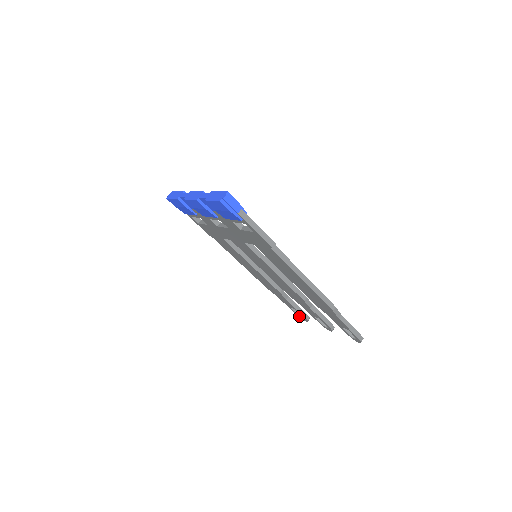
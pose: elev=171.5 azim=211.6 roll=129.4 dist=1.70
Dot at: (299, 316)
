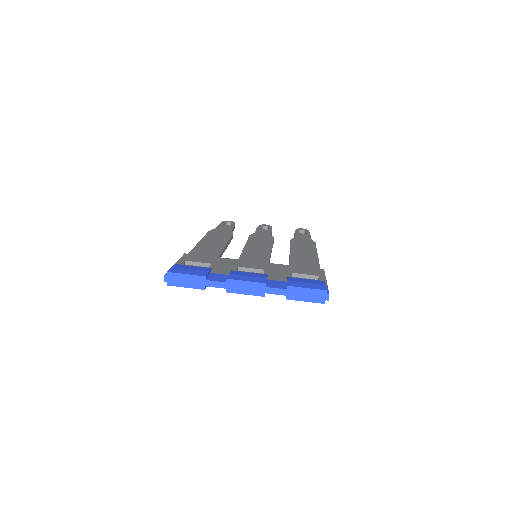
Dot at: occluded
